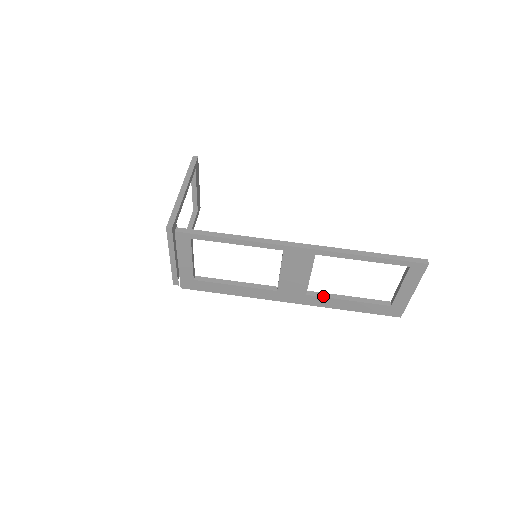
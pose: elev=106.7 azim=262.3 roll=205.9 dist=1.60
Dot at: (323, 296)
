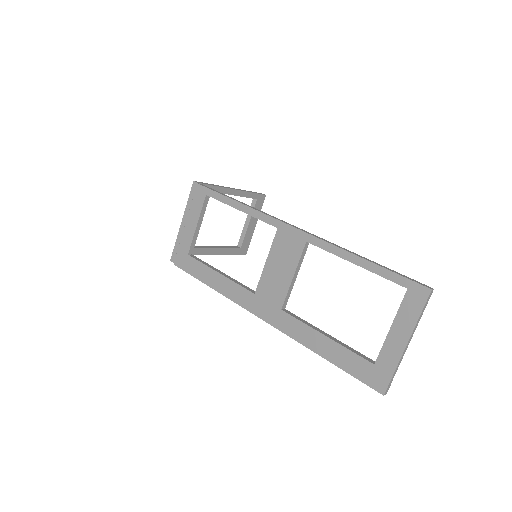
Dot at: (299, 319)
